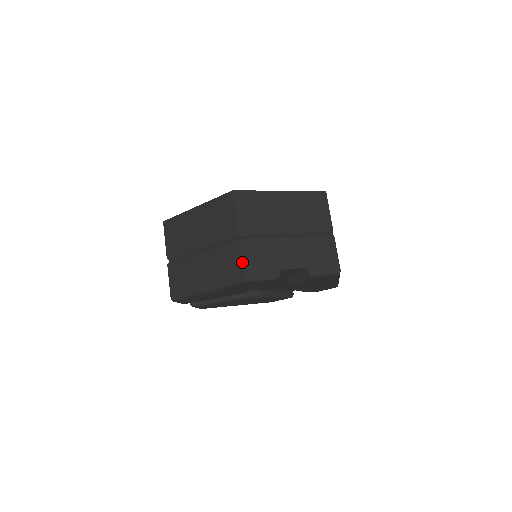
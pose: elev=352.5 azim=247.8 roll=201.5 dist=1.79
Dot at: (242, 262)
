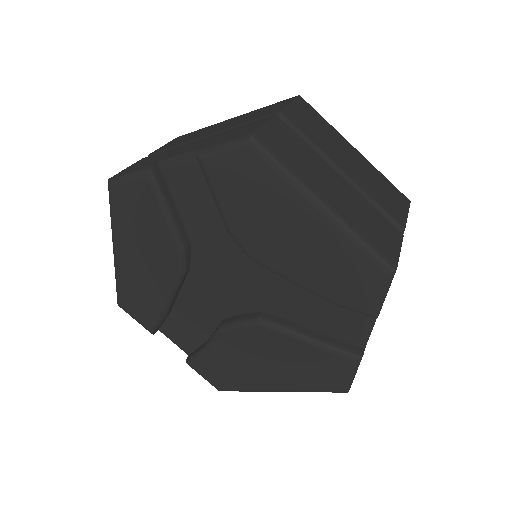
Dot at: (123, 170)
